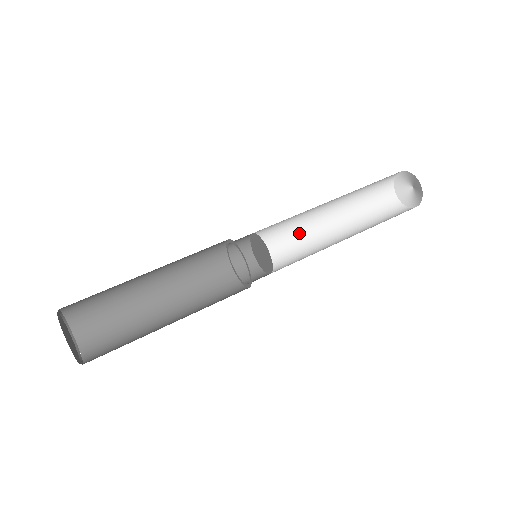
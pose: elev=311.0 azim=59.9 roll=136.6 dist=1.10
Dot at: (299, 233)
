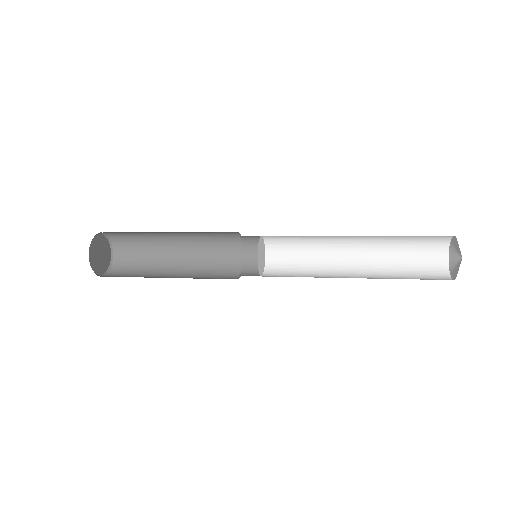
Dot at: (316, 273)
